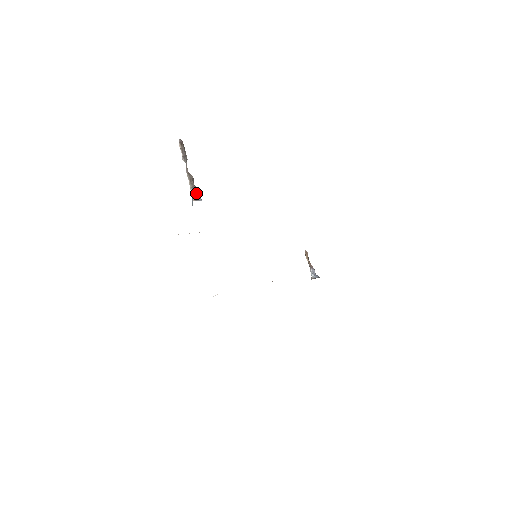
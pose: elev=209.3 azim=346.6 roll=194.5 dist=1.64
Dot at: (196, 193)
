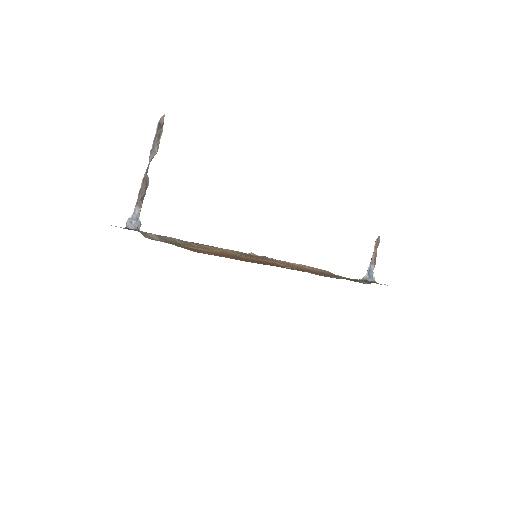
Dot at: (134, 214)
